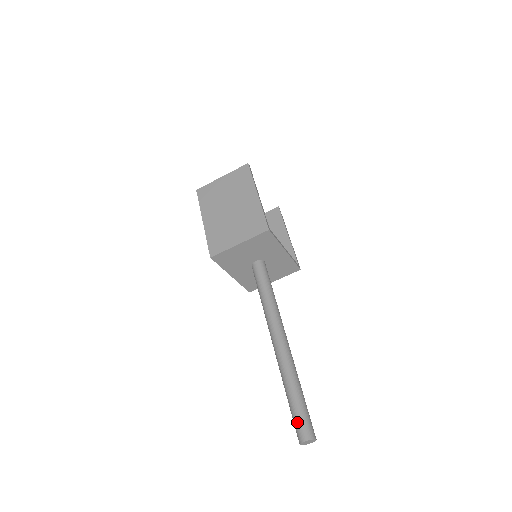
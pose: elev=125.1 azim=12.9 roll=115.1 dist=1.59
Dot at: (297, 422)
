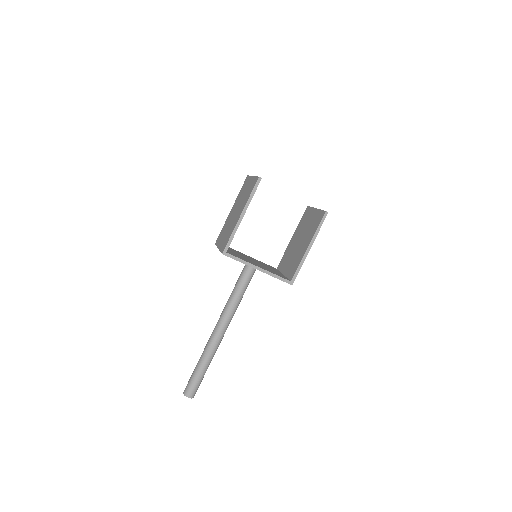
Dot at: (189, 381)
